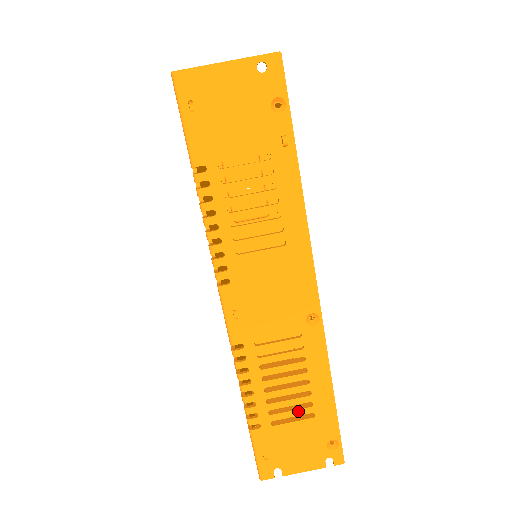
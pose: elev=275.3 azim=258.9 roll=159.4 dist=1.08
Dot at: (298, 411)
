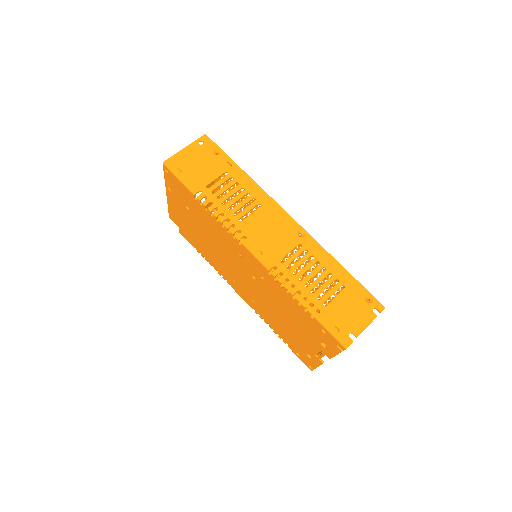
Dot at: (333, 289)
